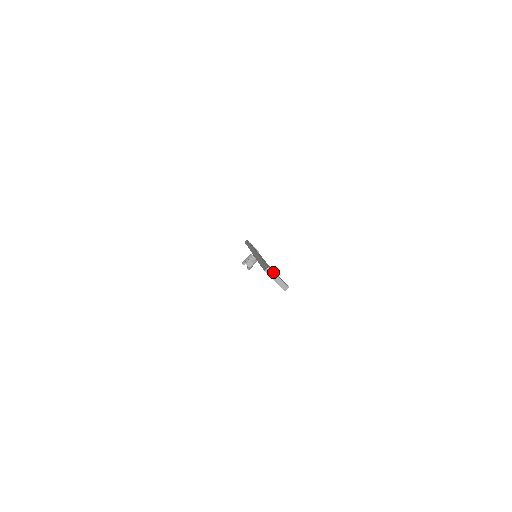
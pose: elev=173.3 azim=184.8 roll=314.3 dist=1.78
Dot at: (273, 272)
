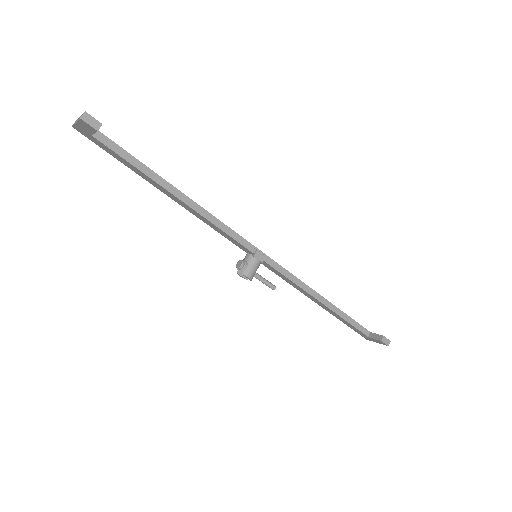
Dot at: occluded
